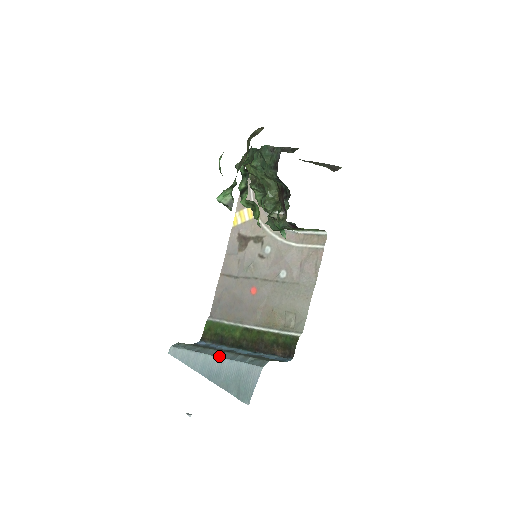
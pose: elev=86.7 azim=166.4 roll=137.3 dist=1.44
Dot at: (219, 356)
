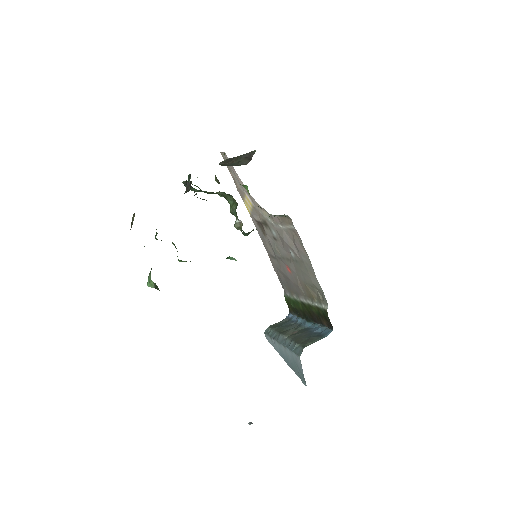
Dot at: (282, 343)
